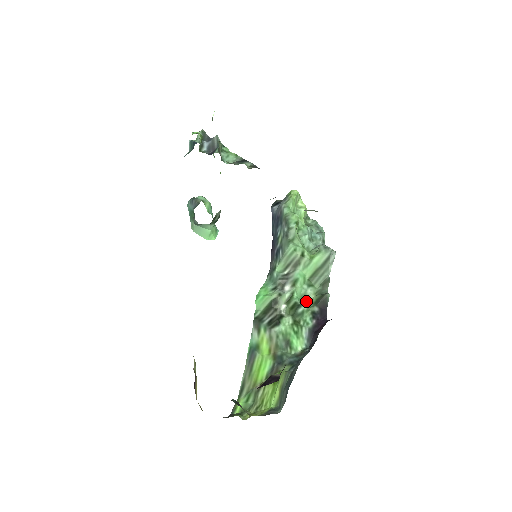
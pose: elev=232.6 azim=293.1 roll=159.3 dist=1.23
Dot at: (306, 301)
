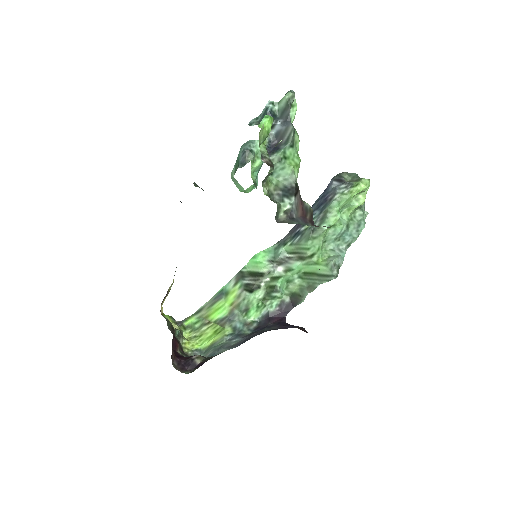
Dot at: (288, 285)
